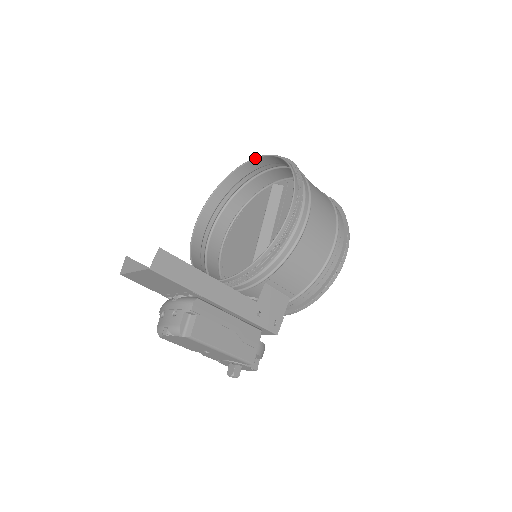
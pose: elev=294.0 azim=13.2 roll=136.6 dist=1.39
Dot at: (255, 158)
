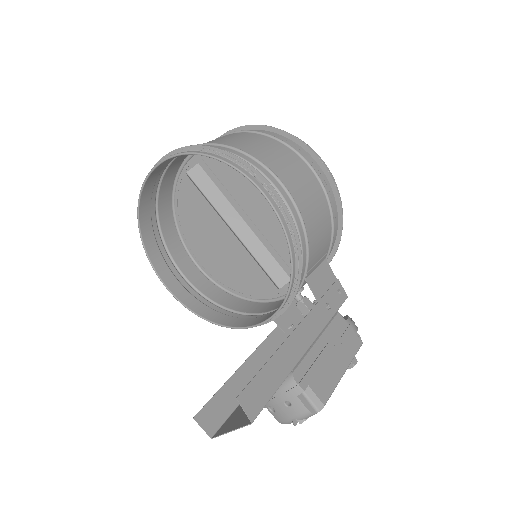
Dot at: (150, 173)
